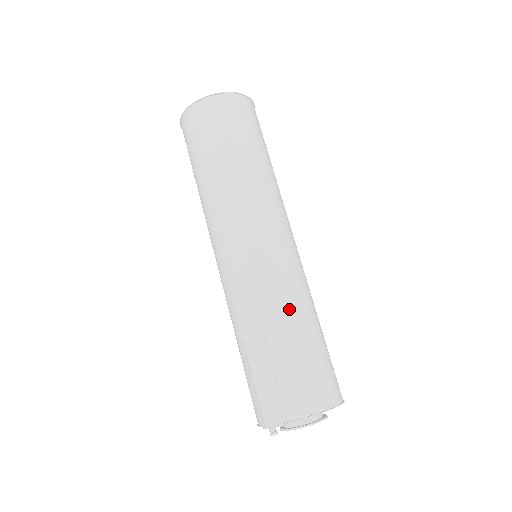
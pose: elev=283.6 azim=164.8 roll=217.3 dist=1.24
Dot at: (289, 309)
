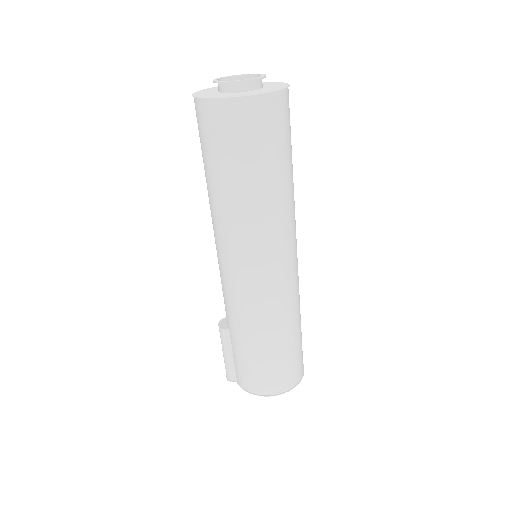
Dot at: (243, 328)
